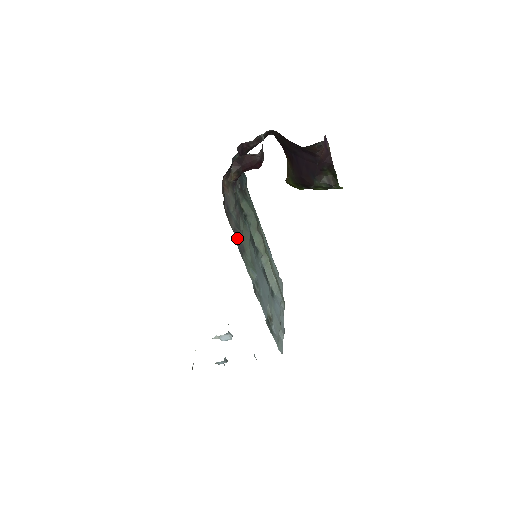
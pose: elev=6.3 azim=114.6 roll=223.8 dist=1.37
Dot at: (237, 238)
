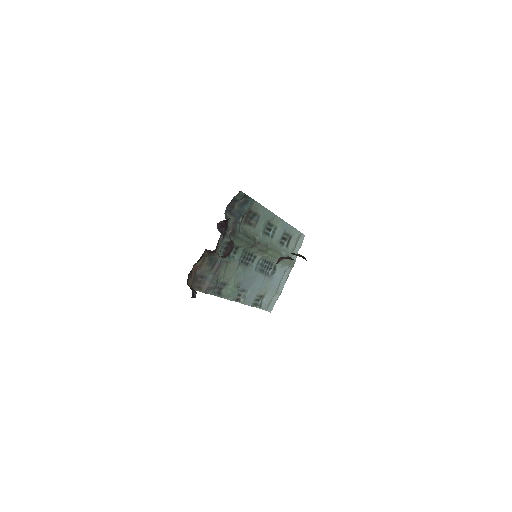
Dot at: (211, 290)
